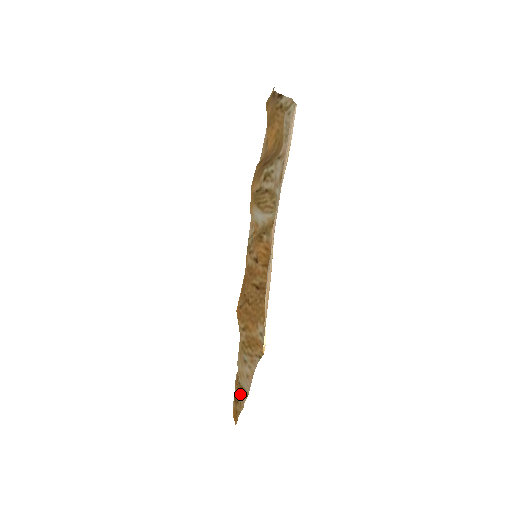
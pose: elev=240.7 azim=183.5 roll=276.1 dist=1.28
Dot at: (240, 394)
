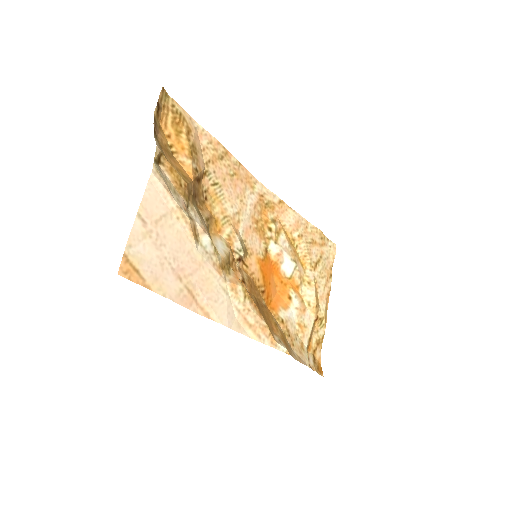
Dot at: (309, 362)
